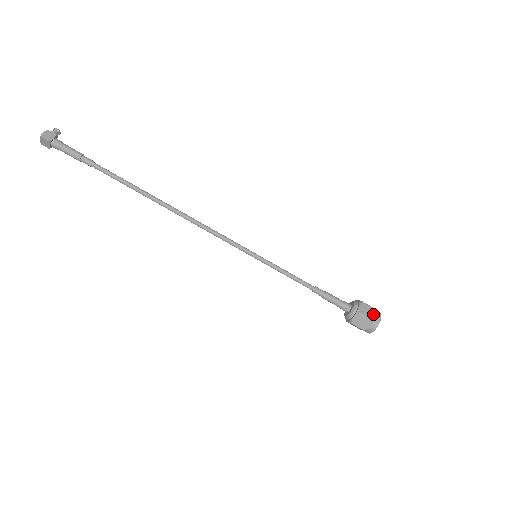
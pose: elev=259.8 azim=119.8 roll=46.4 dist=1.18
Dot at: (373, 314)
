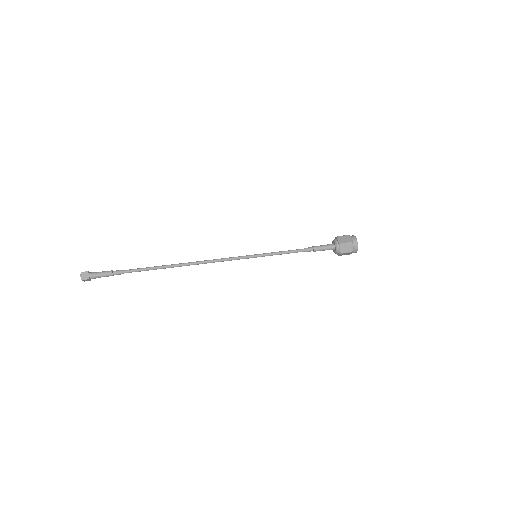
Dot at: occluded
